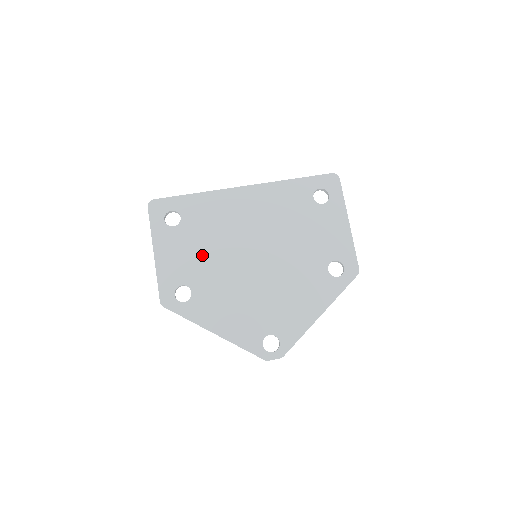
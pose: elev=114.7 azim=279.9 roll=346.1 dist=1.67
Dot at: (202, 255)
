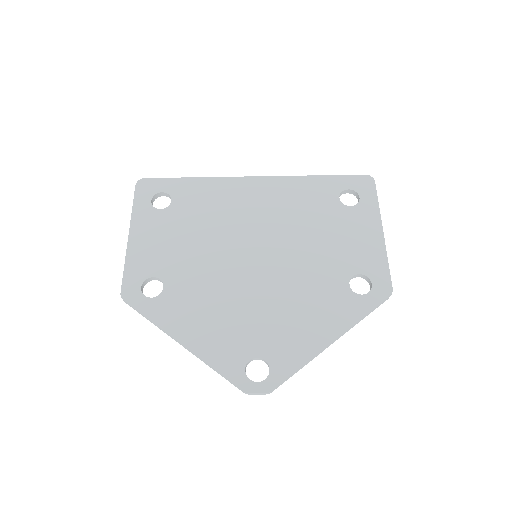
Dot at: (187, 245)
